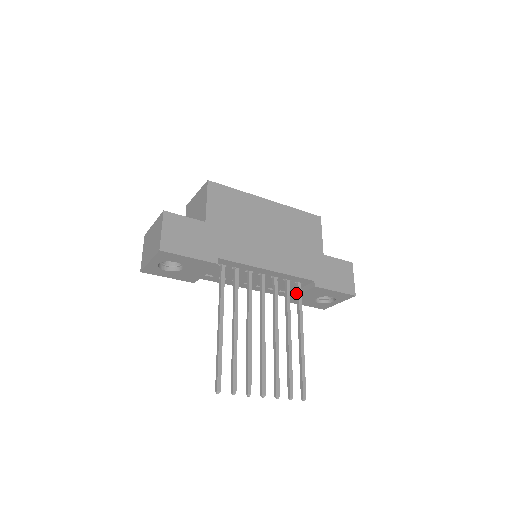
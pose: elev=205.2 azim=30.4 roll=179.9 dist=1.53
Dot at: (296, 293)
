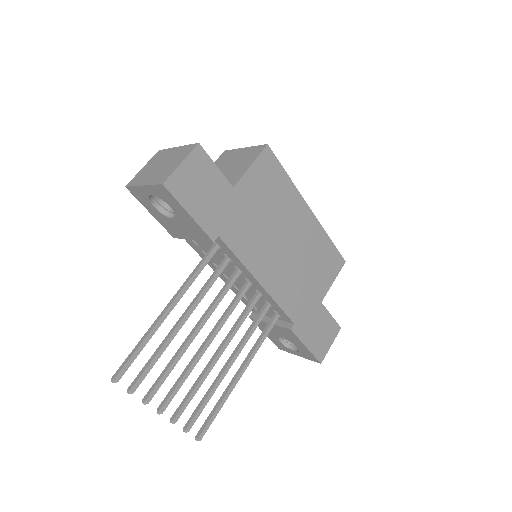
Dot at: (266, 319)
